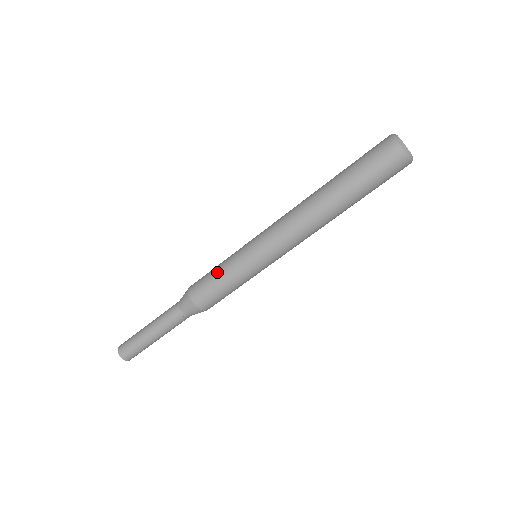
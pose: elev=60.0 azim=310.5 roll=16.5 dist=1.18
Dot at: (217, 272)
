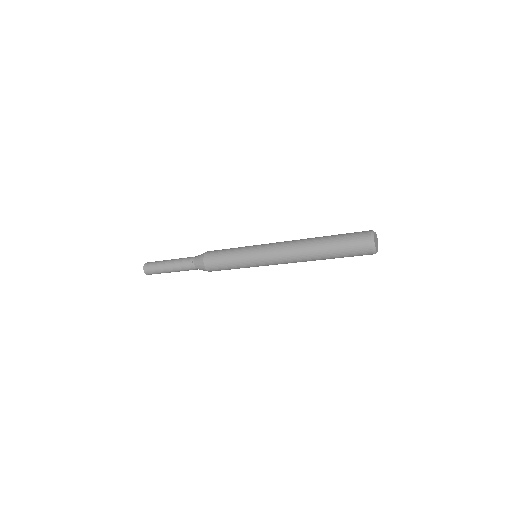
Dot at: (228, 265)
